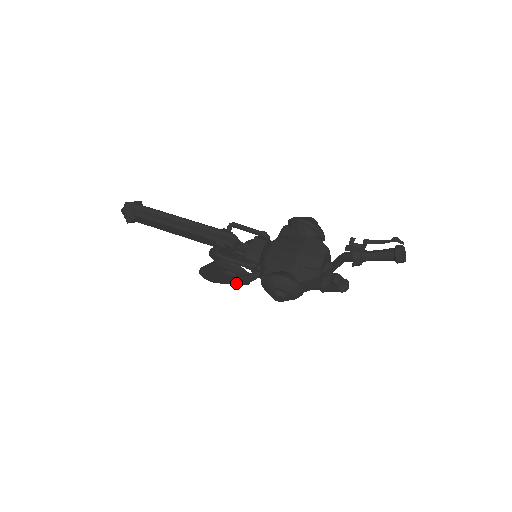
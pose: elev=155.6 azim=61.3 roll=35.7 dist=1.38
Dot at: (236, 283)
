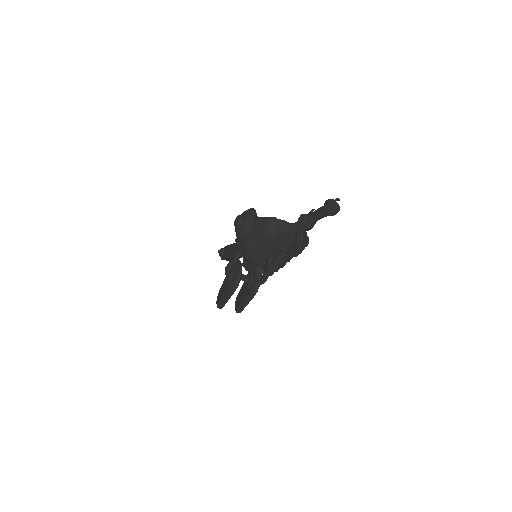
Dot at: (228, 266)
